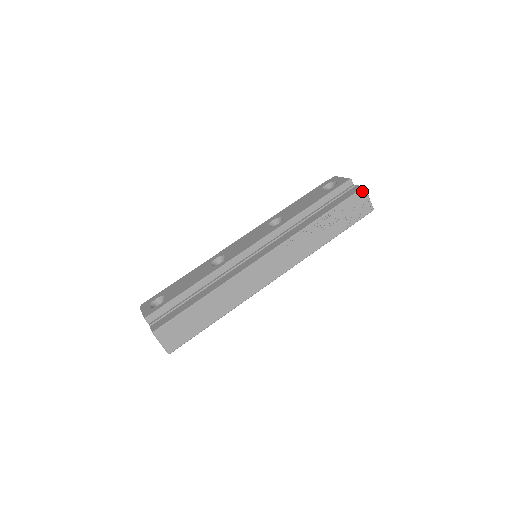
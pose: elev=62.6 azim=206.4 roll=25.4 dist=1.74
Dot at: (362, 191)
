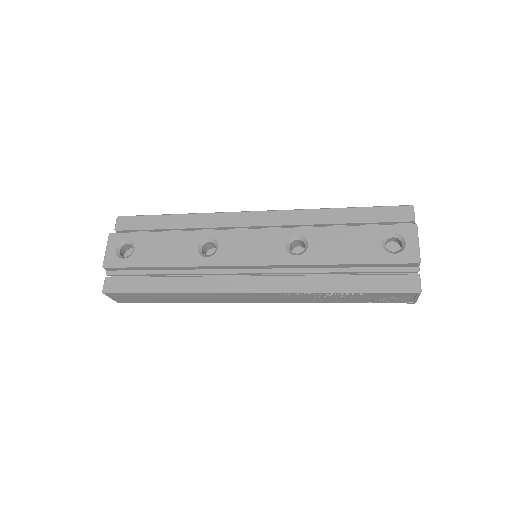
Dot at: (414, 293)
